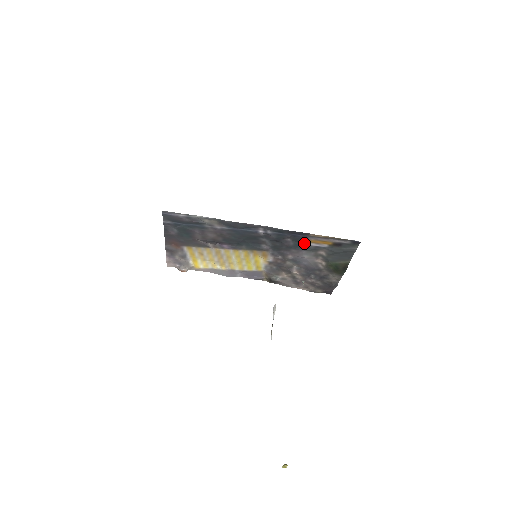
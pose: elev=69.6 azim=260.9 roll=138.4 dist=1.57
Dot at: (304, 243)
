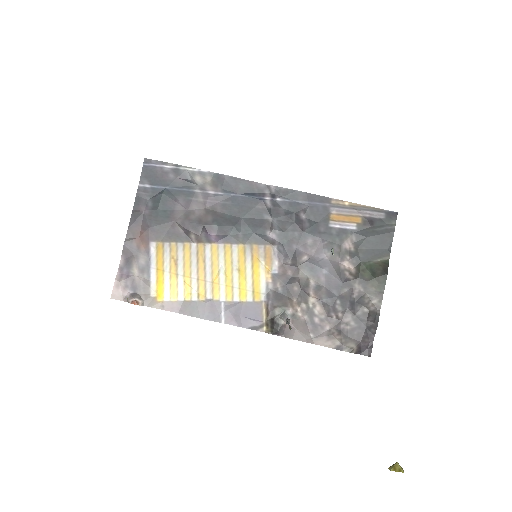
Dot at: (324, 223)
